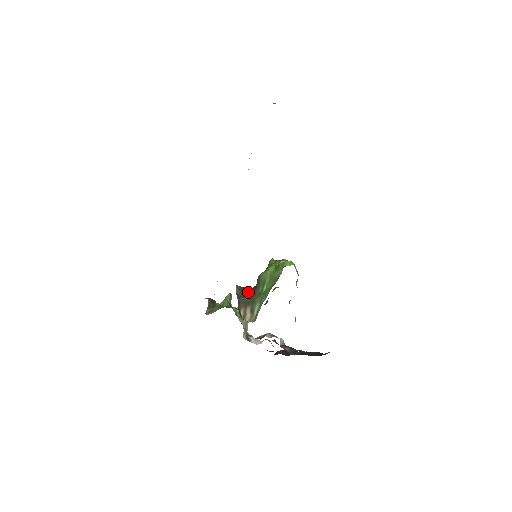
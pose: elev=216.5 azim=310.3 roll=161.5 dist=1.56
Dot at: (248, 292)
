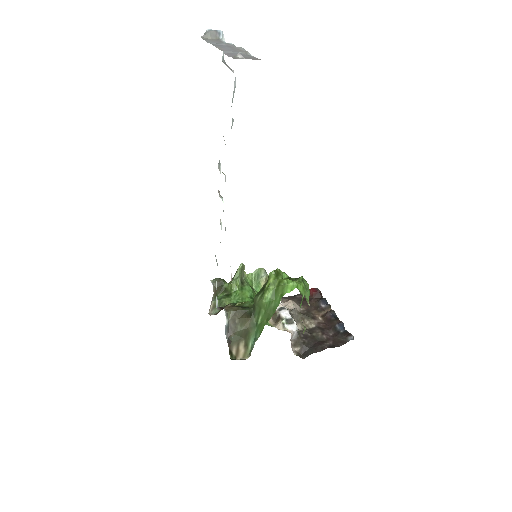
Dot at: (241, 323)
